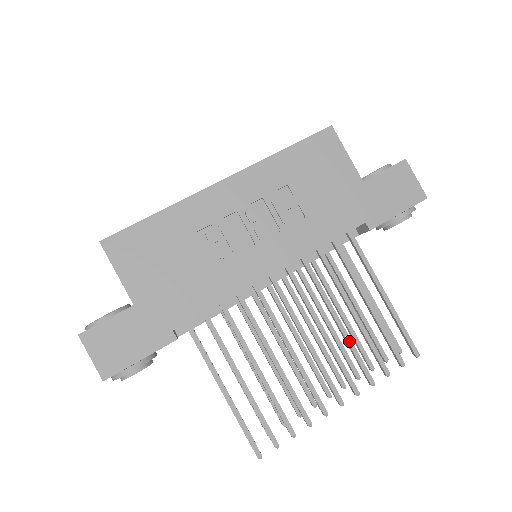
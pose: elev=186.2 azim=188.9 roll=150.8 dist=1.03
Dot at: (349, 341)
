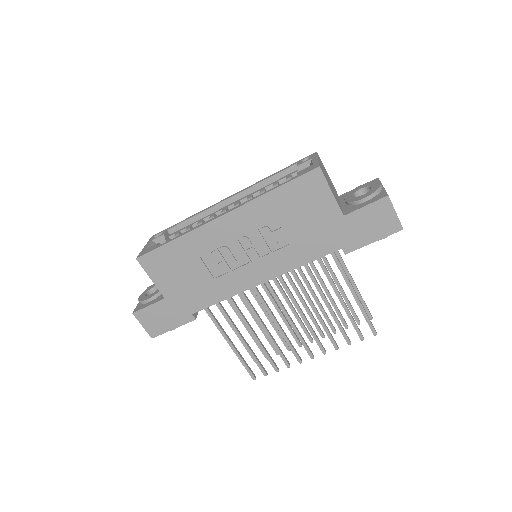
Dot at: (322, 323)
